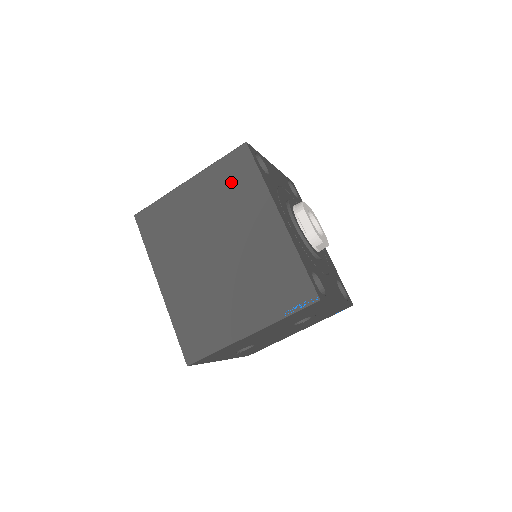
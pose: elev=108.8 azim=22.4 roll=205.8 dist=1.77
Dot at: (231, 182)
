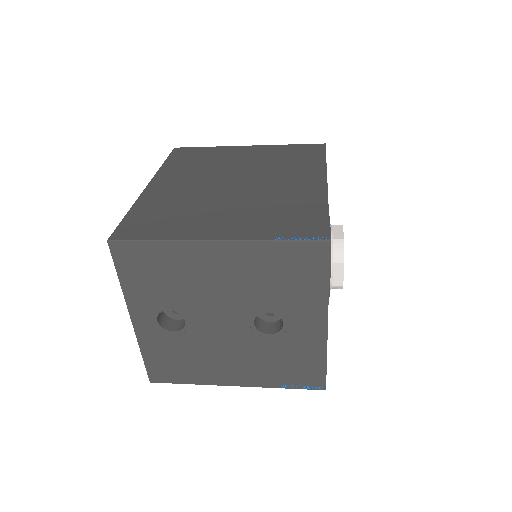
Dot at: (291, 155)
